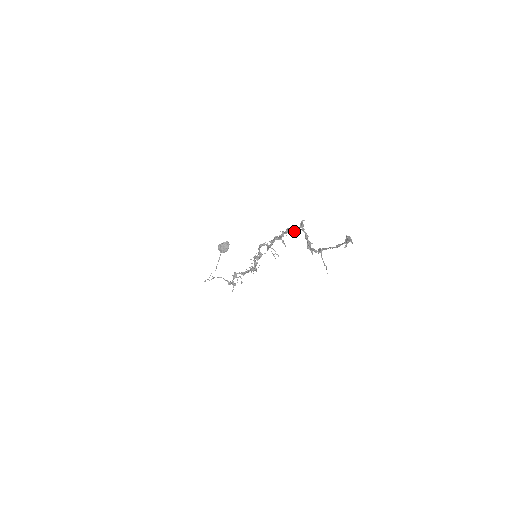
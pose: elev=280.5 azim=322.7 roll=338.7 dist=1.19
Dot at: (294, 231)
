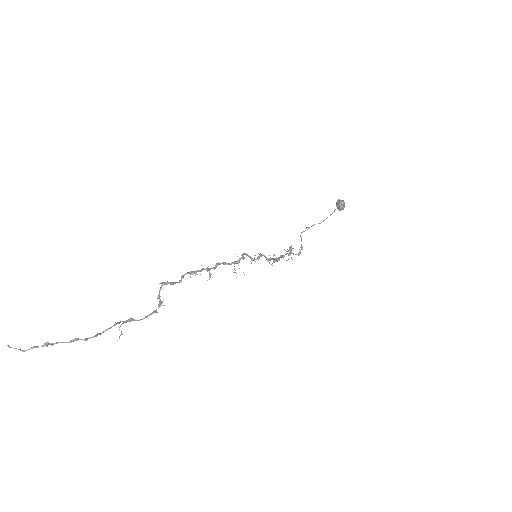
Dot at: (180, 280)
